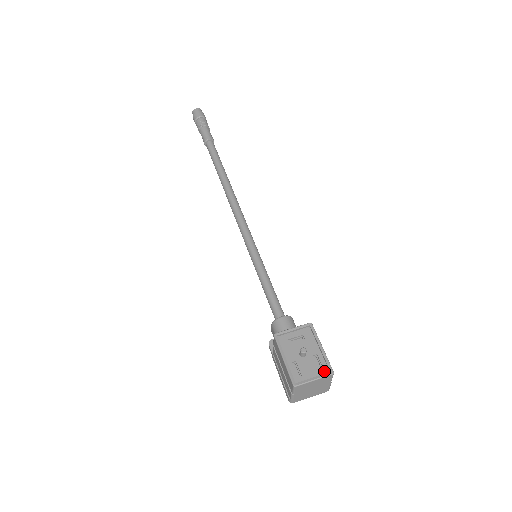
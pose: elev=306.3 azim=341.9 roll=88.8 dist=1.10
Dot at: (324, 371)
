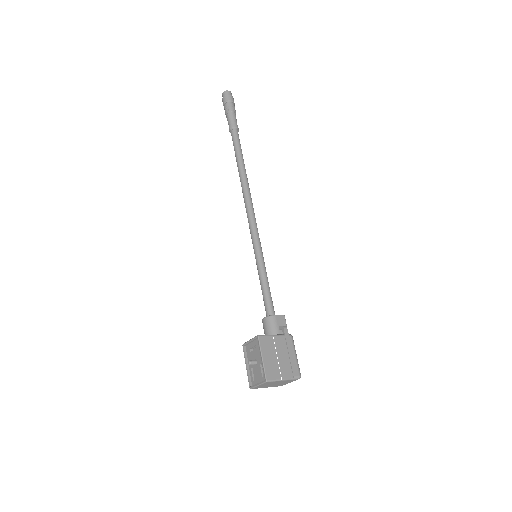
Dot at: (264, 378)
